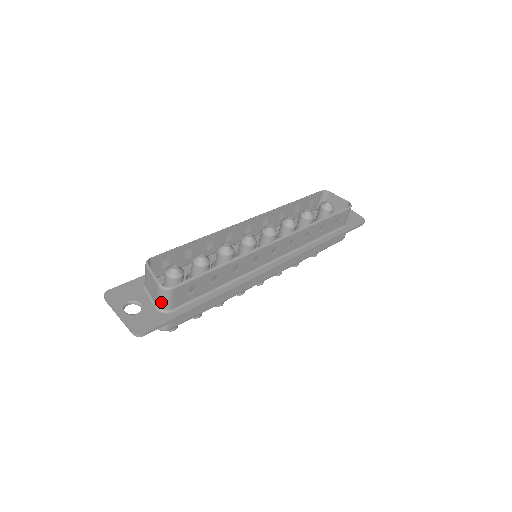
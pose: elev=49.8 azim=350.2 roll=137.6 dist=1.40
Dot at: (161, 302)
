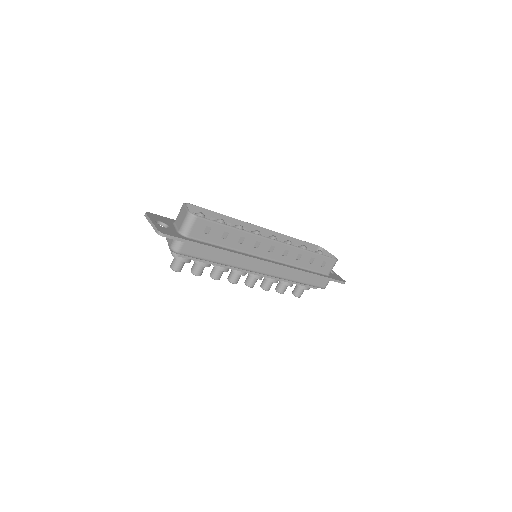
Dot at: (184, 226)
